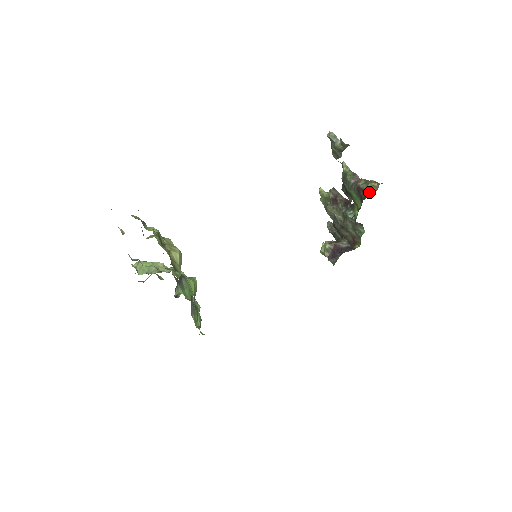
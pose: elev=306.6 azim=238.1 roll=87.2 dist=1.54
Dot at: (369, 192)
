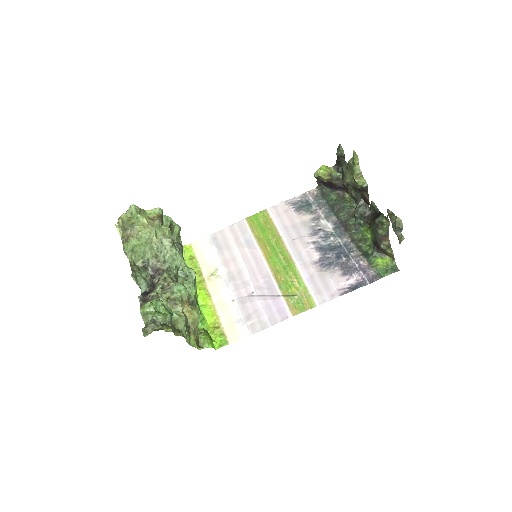
Dot at: (383, 252)
